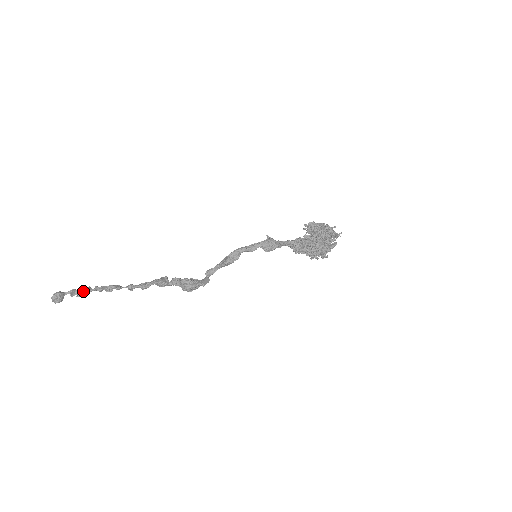
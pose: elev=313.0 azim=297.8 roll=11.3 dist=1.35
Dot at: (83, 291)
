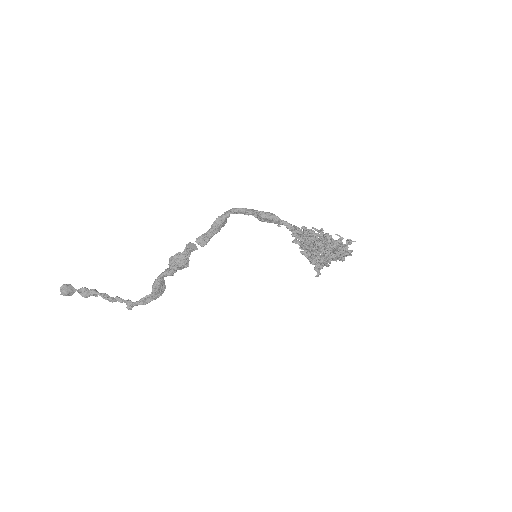
Dot at: (90, 290)
